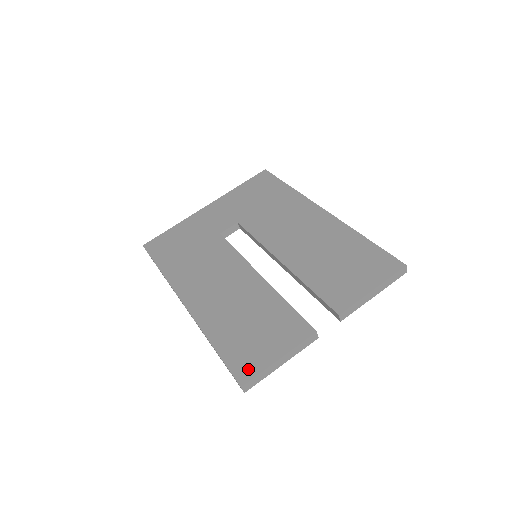
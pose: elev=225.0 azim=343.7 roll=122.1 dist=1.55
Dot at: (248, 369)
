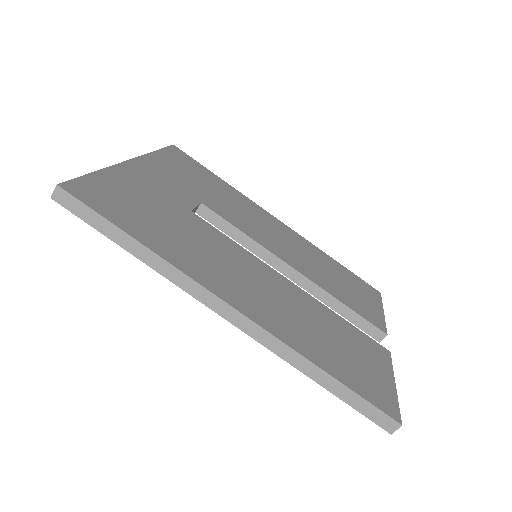
Dot at: (387, 400)
